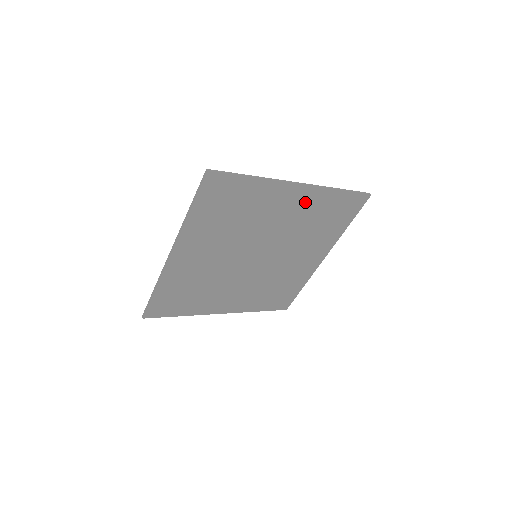
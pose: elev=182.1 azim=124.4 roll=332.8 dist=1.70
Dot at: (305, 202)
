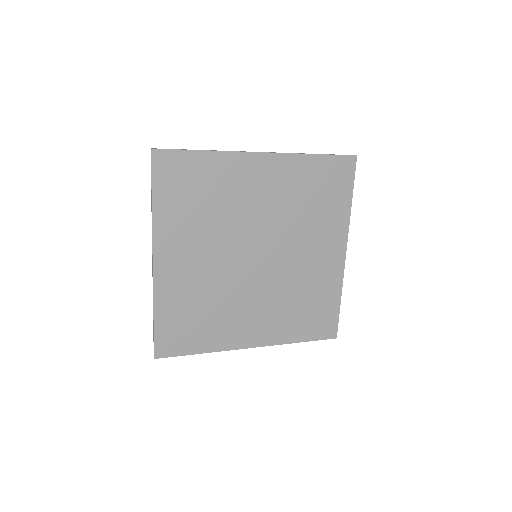
Dot at: (279, 175)
